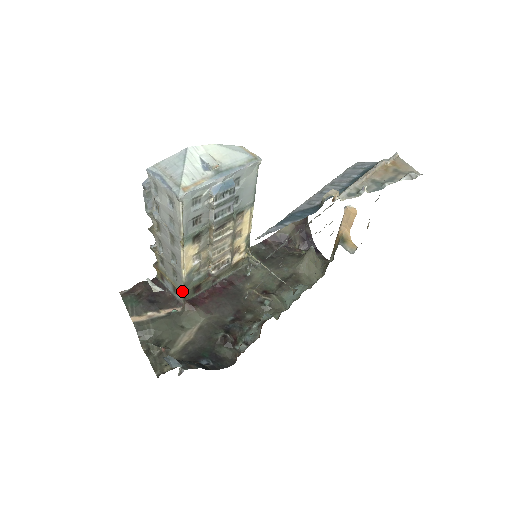
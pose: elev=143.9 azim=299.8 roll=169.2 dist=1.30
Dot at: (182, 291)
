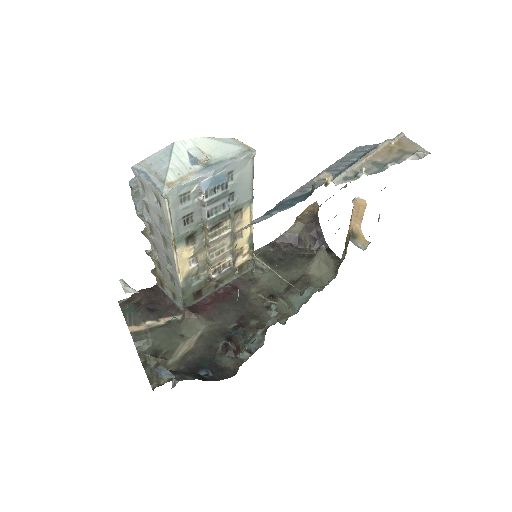
Dot at: (181, 297)
